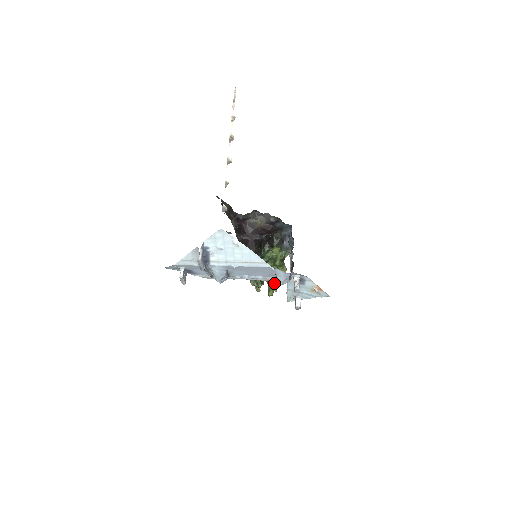
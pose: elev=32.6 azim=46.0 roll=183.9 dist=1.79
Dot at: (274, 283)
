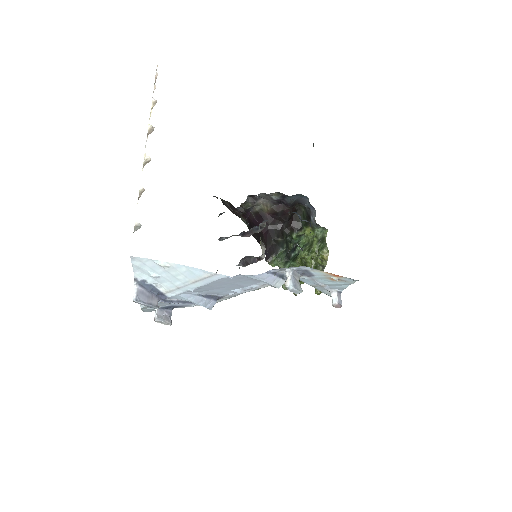
Dot at: occluded
